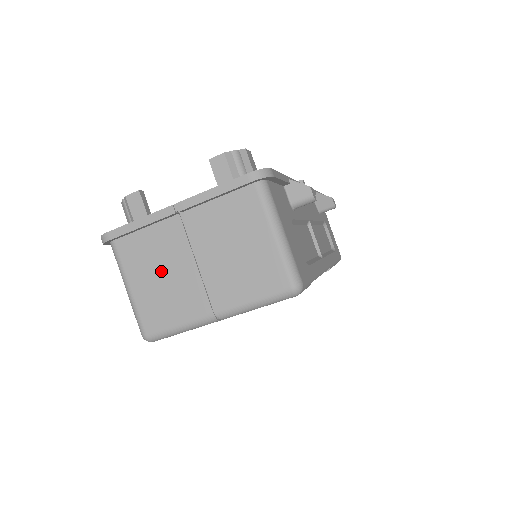
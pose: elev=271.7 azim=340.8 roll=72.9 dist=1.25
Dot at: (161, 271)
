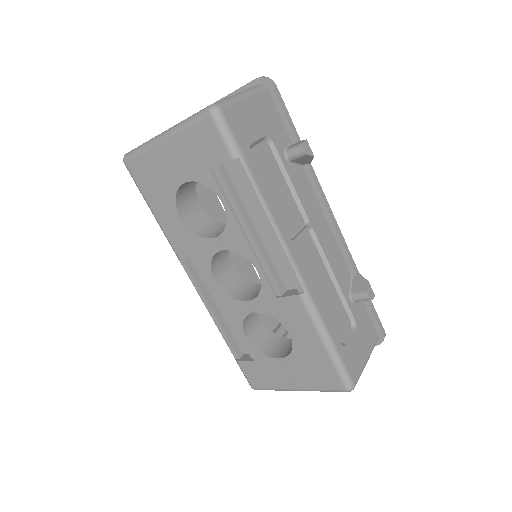
Dot at: occluded
